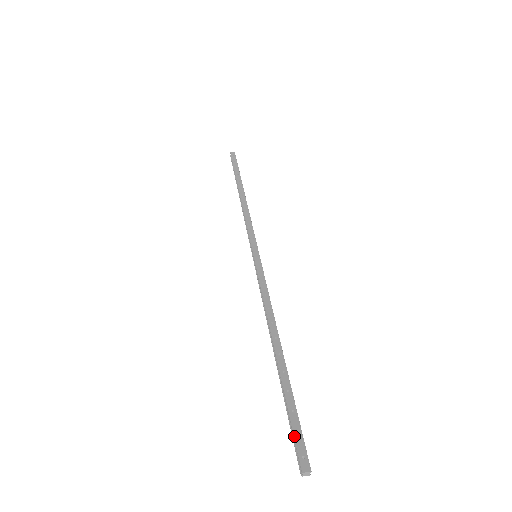
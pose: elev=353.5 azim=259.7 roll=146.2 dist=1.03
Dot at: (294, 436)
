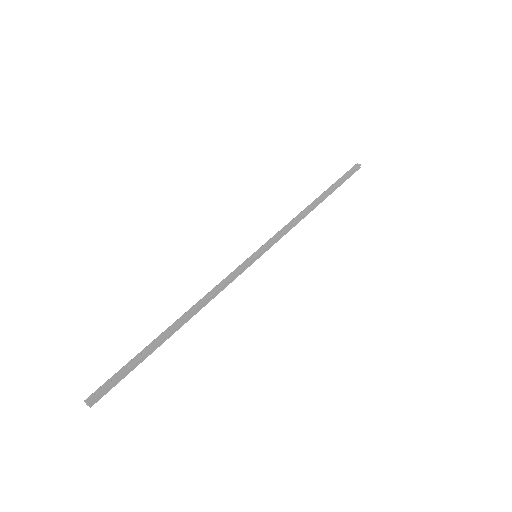
Dot at: (108, 379)
